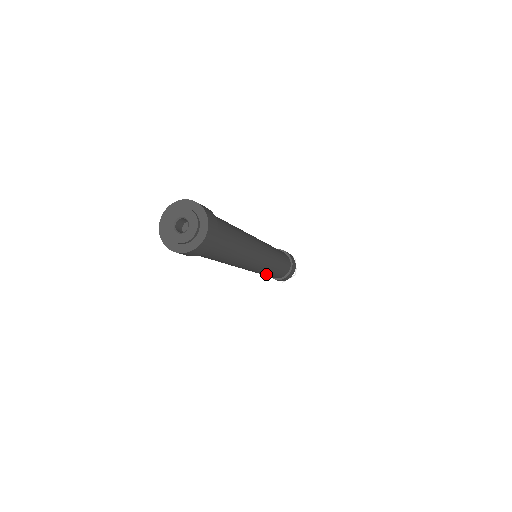
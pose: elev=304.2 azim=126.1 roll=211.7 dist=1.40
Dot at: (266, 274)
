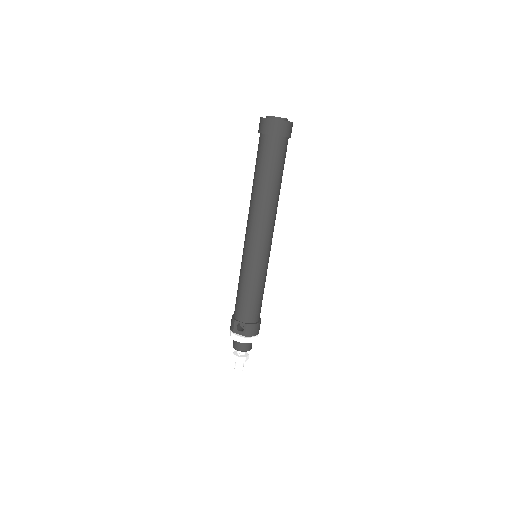
Dot at: (255, 284)
